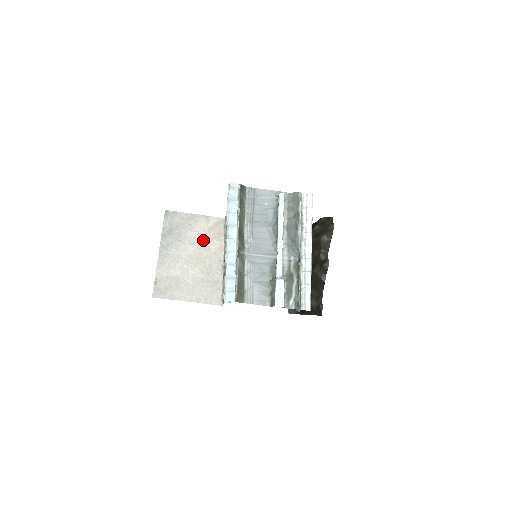
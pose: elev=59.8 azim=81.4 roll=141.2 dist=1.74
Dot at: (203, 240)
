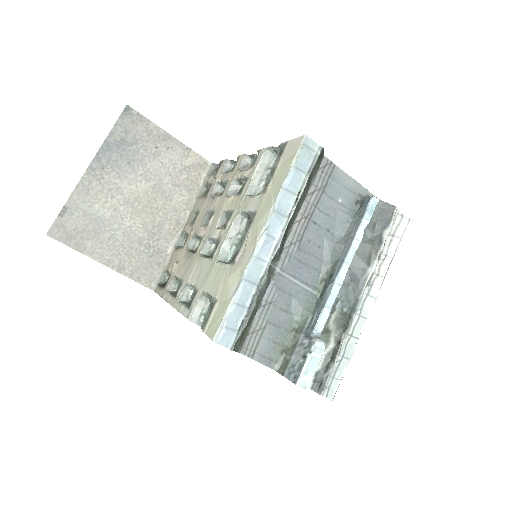
Dot at: (166, 180)
